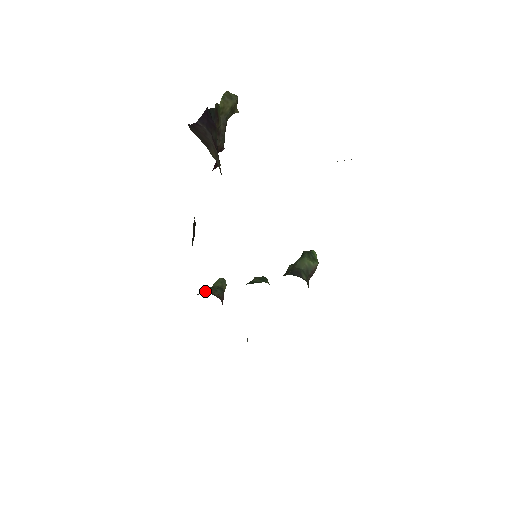
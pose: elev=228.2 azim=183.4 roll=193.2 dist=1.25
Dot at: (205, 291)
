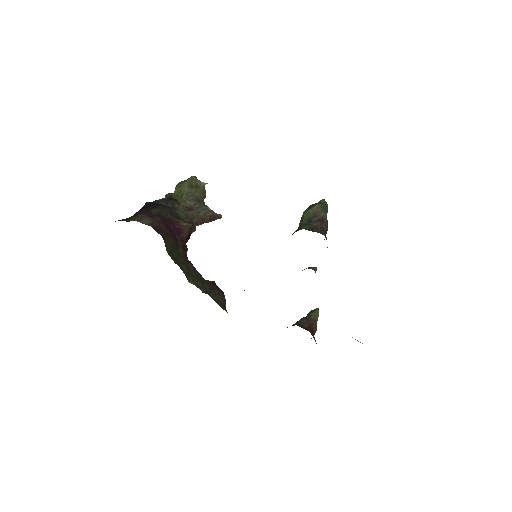
Dot at: occluded
